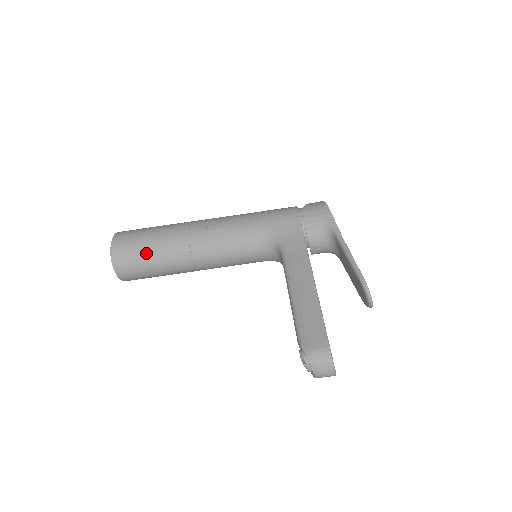
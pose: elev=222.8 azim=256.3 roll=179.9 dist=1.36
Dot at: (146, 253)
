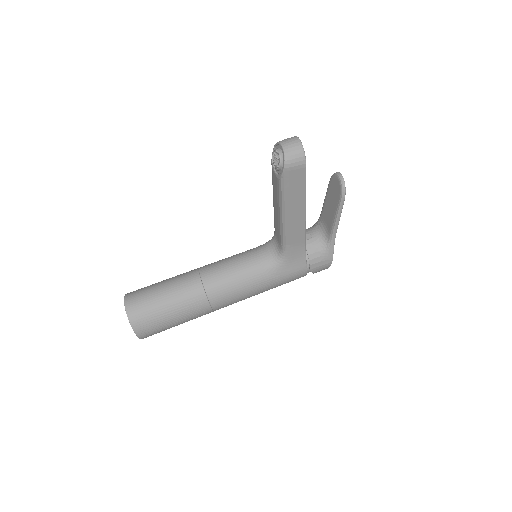
Dot at: (159, 282)
